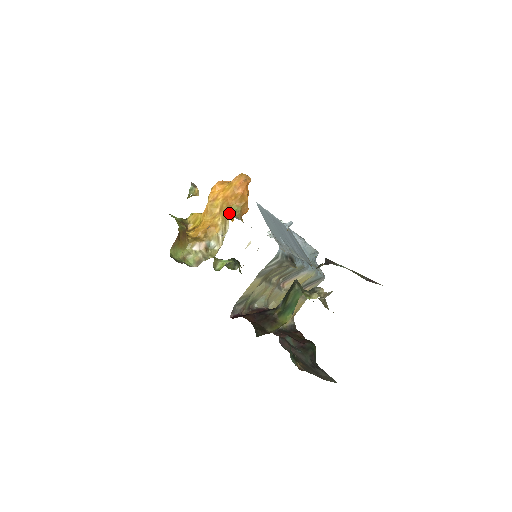
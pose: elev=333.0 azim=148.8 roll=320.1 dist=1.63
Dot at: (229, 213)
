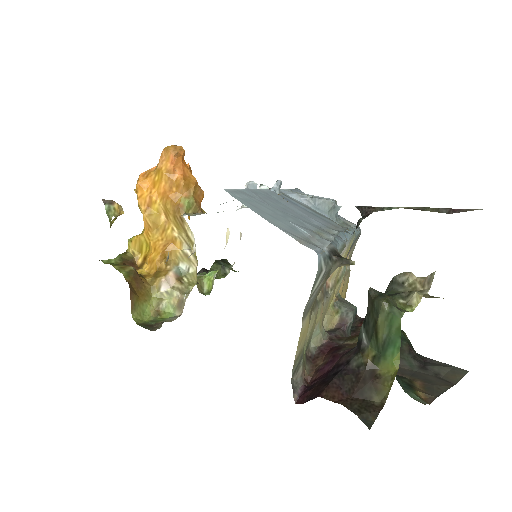
Dot at: (182, 215)
